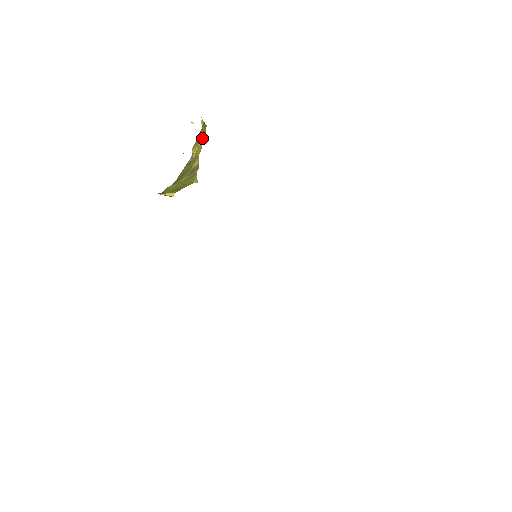
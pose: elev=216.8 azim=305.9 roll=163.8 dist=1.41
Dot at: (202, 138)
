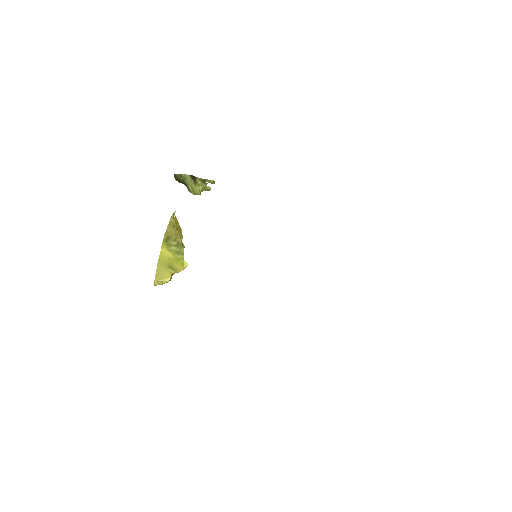
Dot at: occluded
